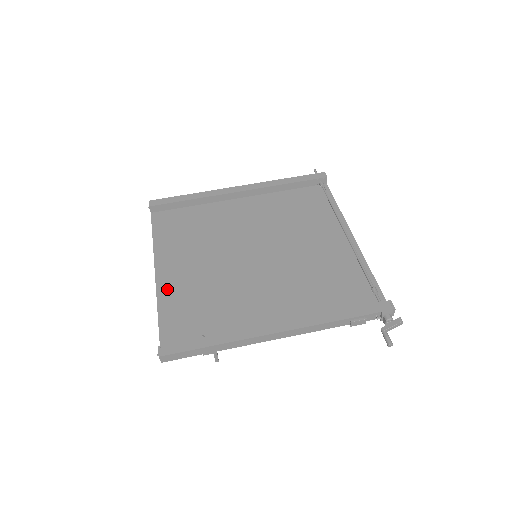
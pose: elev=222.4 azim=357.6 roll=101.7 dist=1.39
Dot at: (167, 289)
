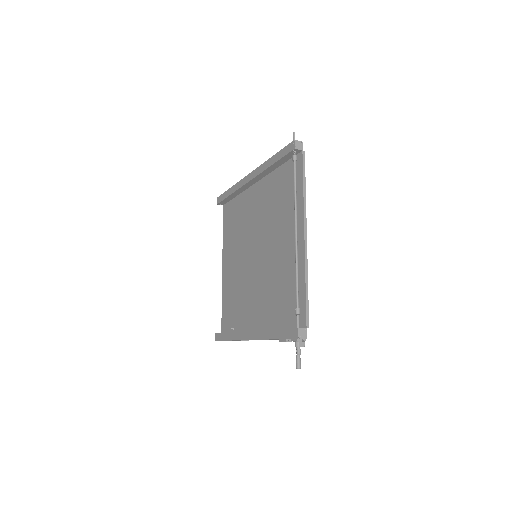
Dot at: (225, 283)
